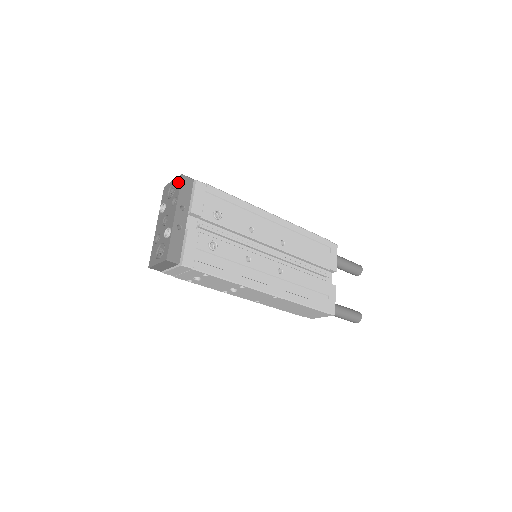
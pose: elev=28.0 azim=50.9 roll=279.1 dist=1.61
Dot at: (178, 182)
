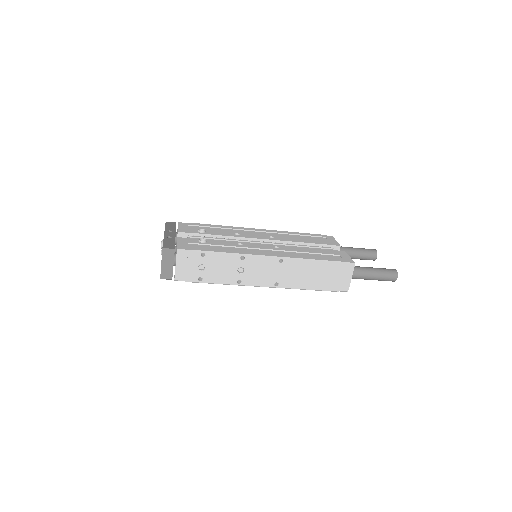
Dot at: occluded
